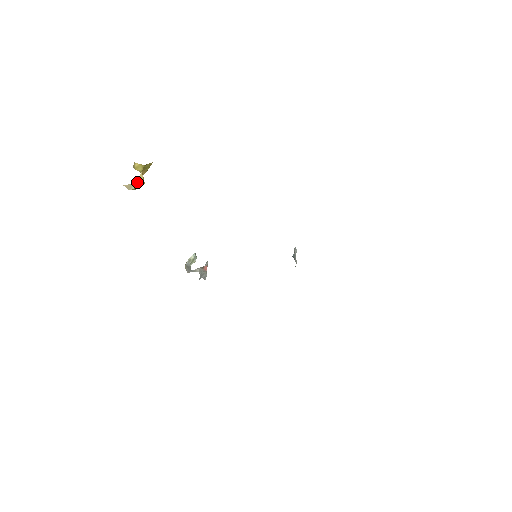
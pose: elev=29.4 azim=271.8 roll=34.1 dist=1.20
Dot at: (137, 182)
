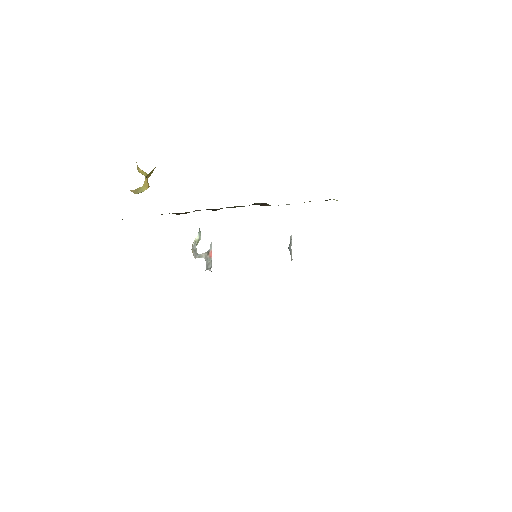
Dot at: (142, 187)
